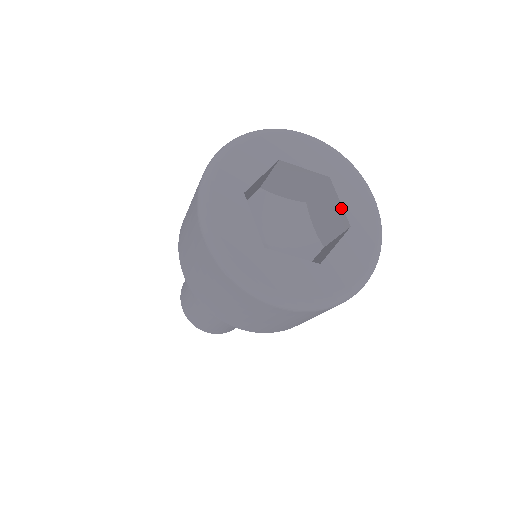
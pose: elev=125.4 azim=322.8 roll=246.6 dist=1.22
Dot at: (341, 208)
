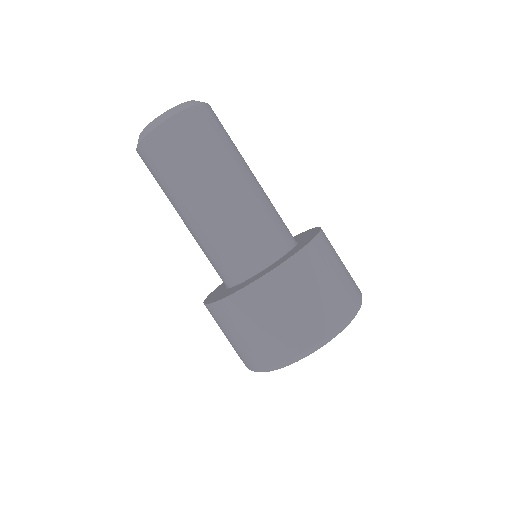
Dot at: occluded
